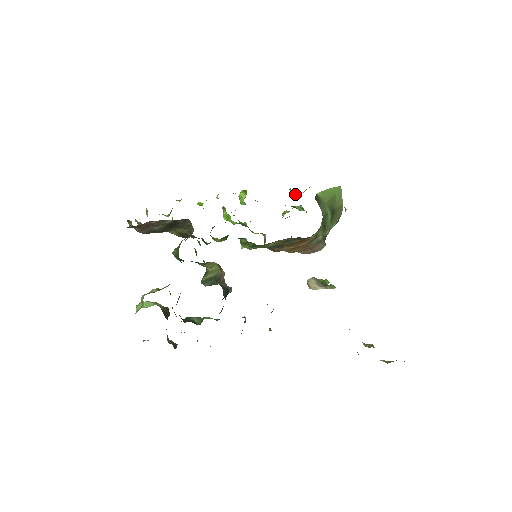
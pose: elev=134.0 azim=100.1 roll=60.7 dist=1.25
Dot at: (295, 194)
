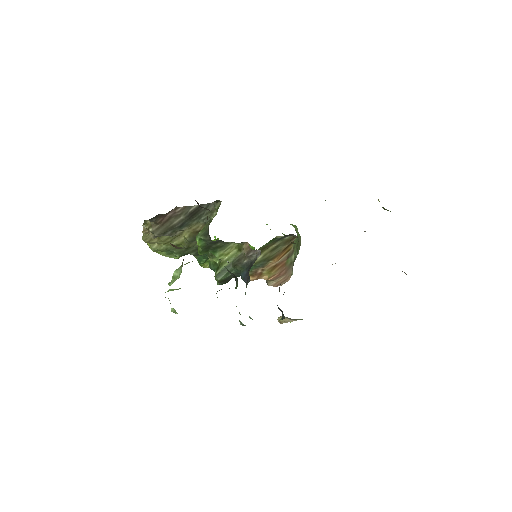
Dot at: (267, 224)
